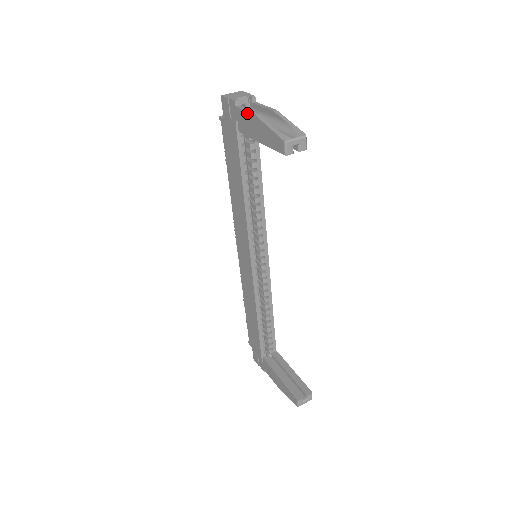
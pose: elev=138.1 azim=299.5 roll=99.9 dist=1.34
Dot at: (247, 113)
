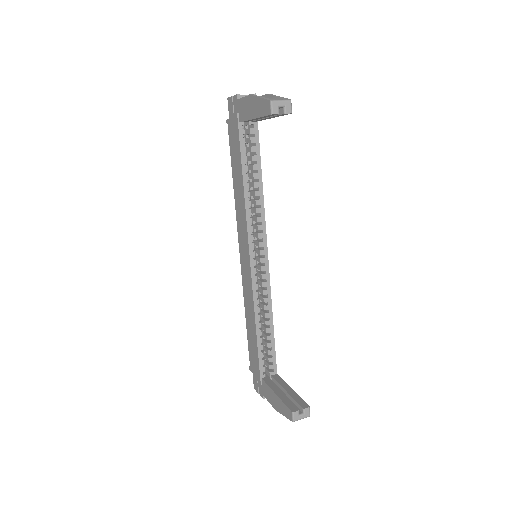
Dot at: (245, 98)
